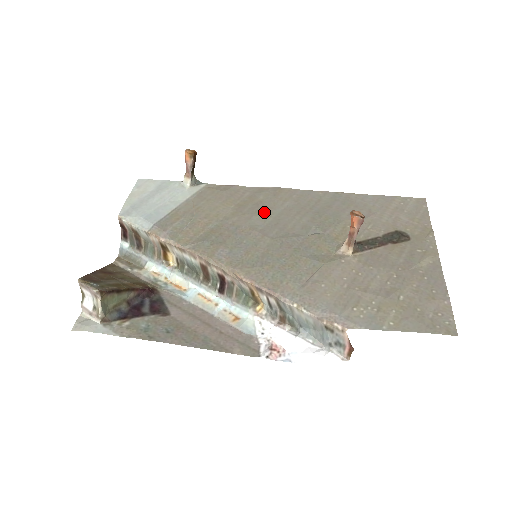
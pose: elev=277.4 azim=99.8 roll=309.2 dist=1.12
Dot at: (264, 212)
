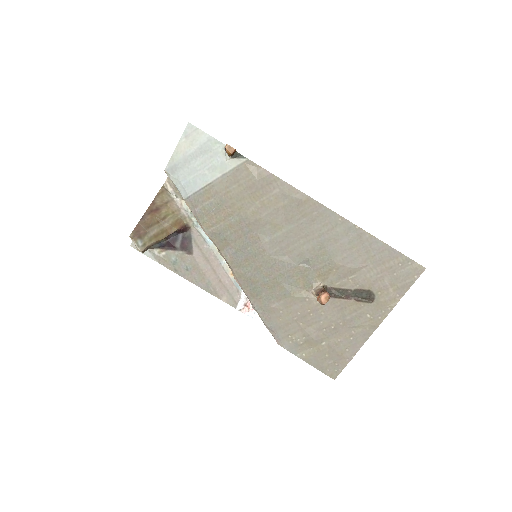
Dot at: (278, 223)
